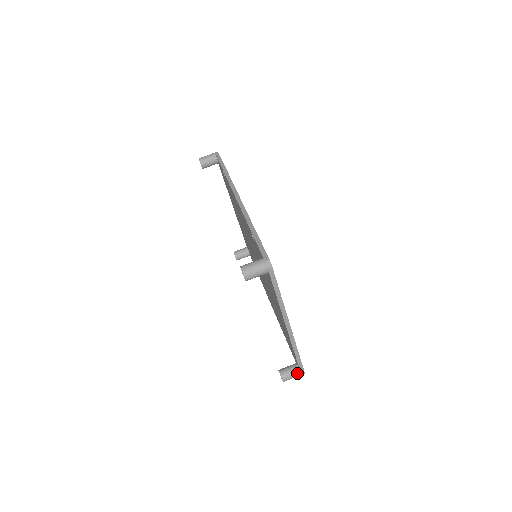
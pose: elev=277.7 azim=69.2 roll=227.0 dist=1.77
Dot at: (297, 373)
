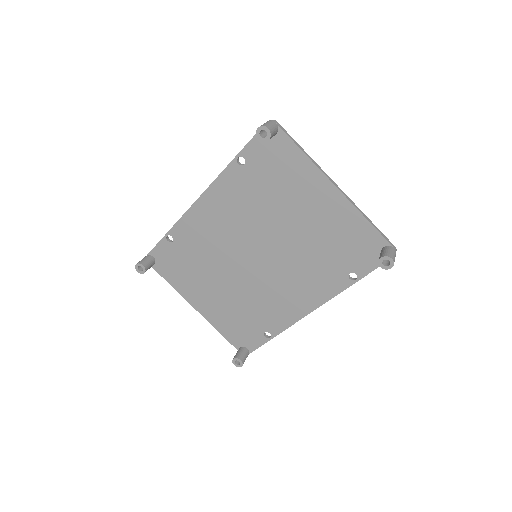
Dot at: (391, 248)
